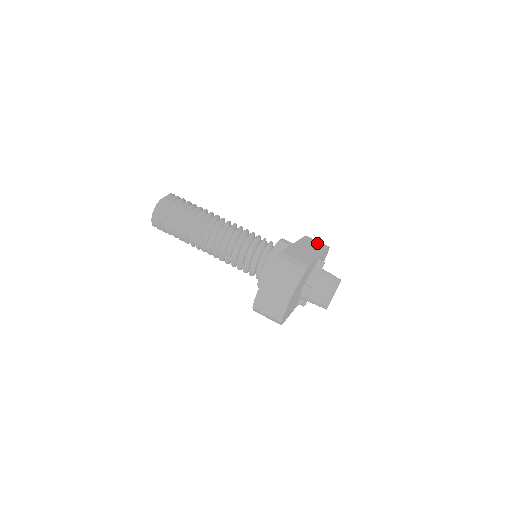
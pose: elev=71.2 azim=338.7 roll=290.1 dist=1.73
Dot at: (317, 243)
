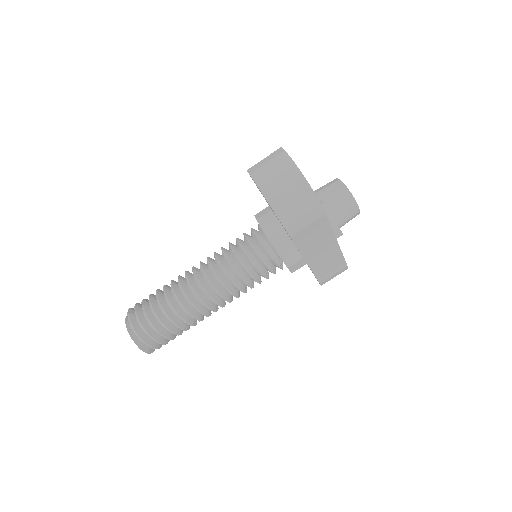
Dot at: occluded
